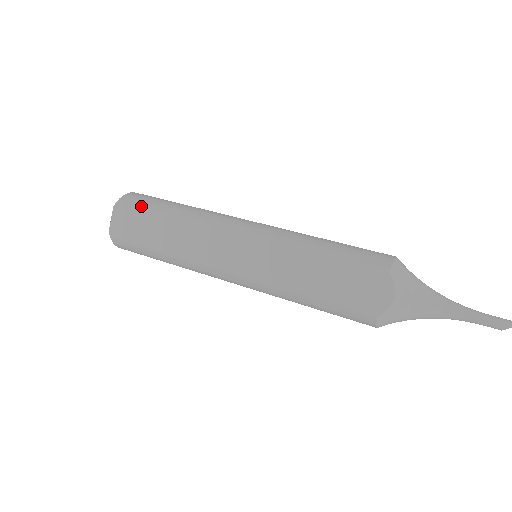
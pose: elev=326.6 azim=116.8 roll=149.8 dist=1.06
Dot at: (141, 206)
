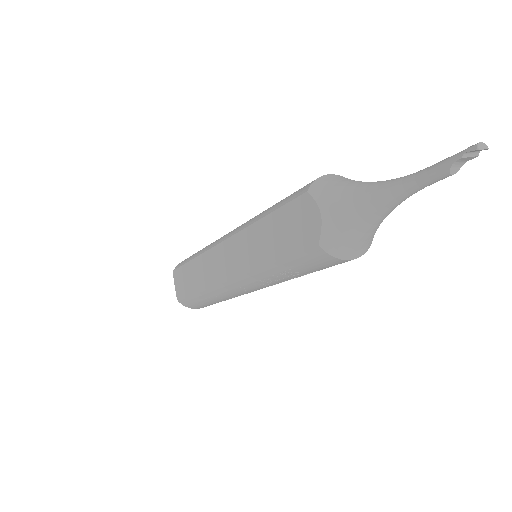
Dot at: (182, 264)
